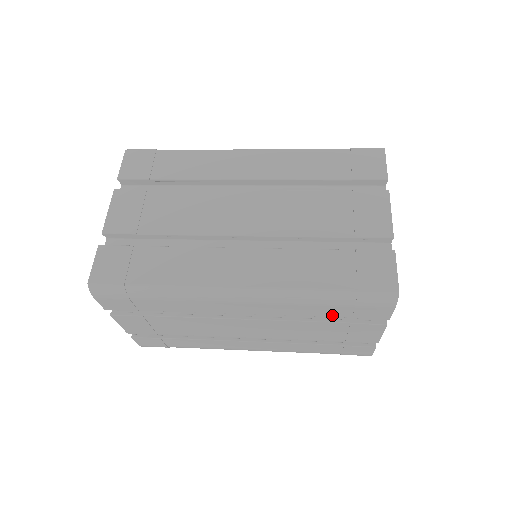
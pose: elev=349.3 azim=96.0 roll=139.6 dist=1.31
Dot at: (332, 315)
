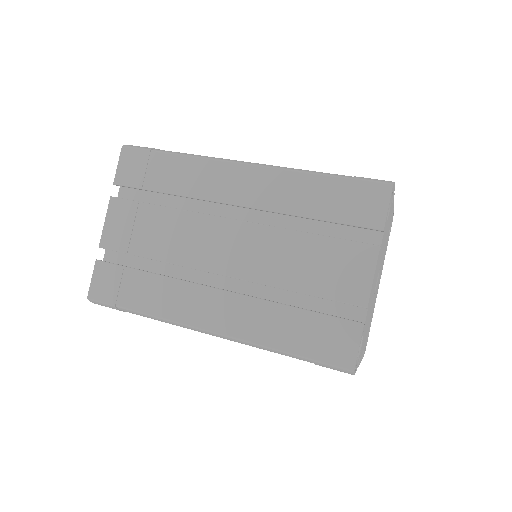
Dot at: occluded
